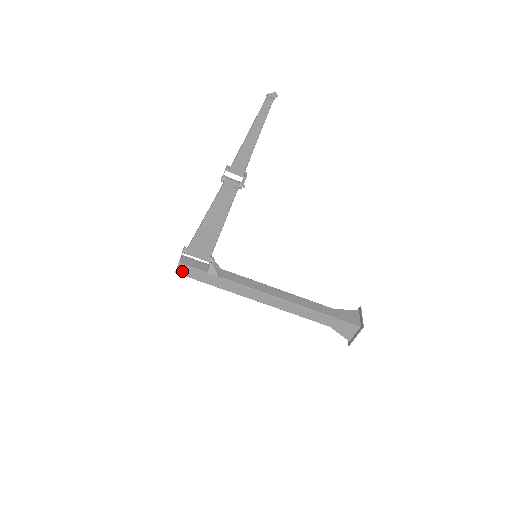
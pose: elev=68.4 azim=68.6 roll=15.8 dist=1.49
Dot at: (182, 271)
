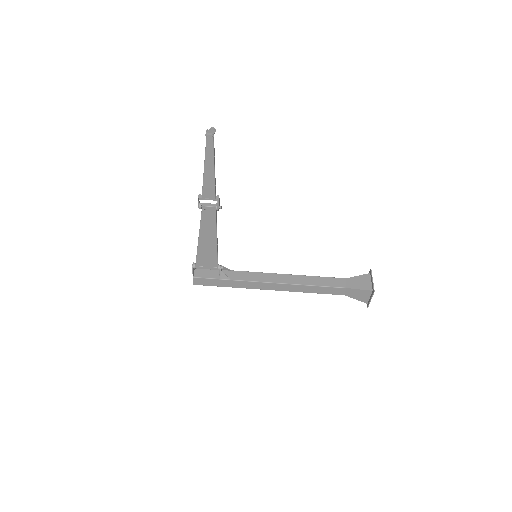
Dot at: (198, 282)
